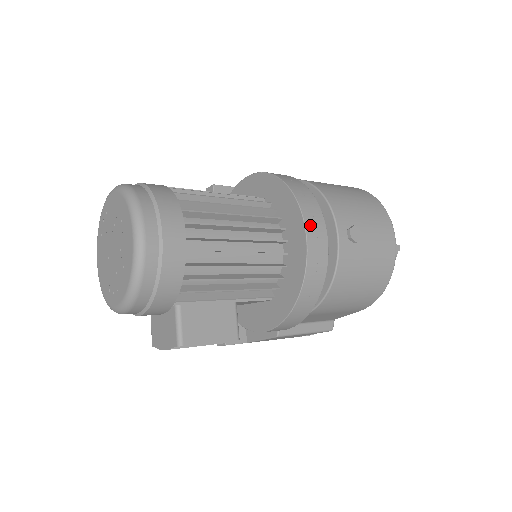
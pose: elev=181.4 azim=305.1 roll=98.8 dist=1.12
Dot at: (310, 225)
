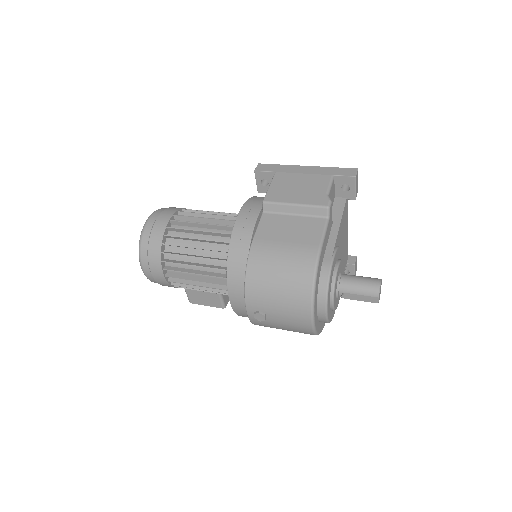
Dot at: (233, 296)
